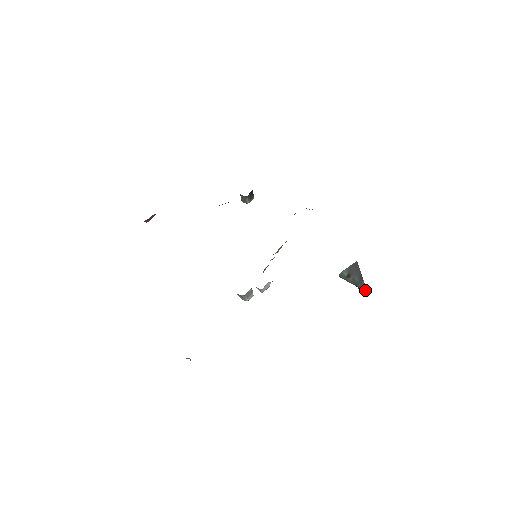
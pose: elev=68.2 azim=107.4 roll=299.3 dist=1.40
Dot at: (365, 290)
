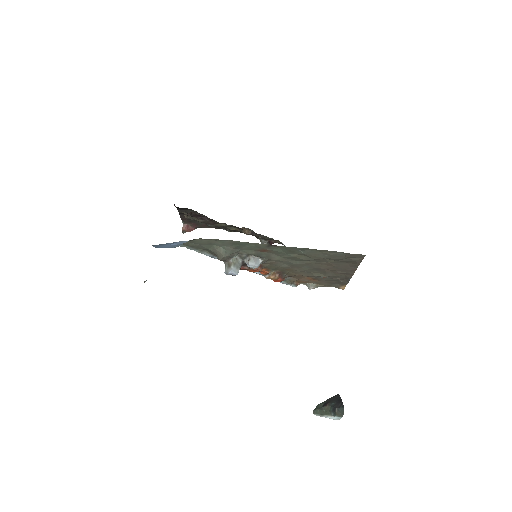
Dot at: (342, 407)
